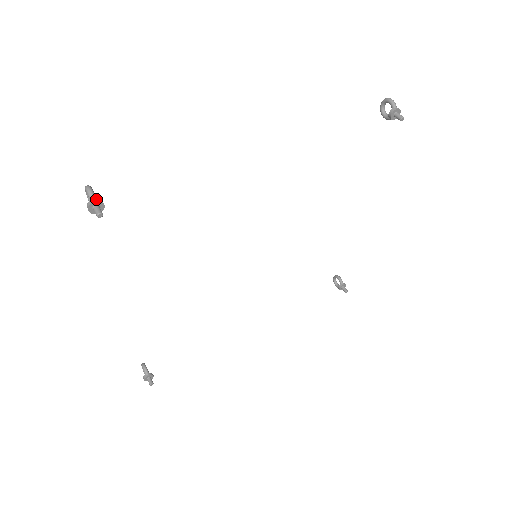
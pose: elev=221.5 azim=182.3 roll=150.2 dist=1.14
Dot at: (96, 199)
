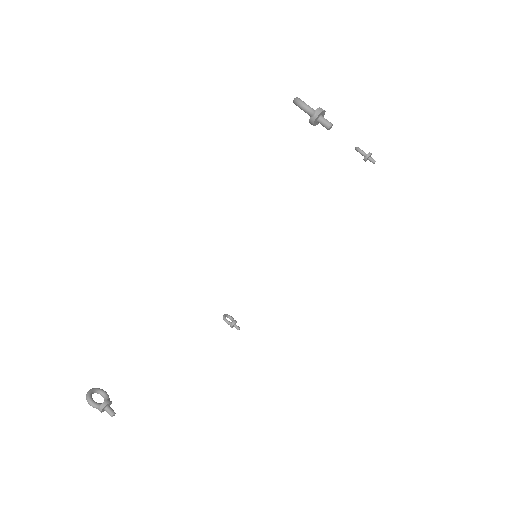
Dot at: (101, 407)
